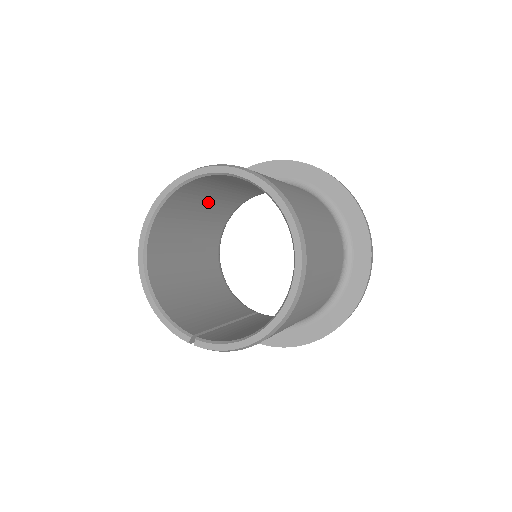
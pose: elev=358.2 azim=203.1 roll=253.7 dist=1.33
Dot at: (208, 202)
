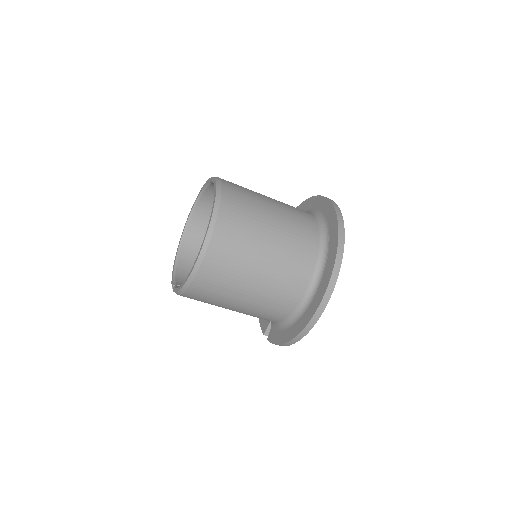
Dot at: occluded
